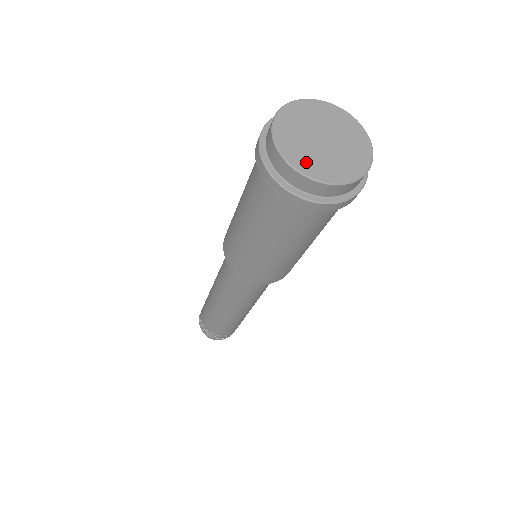
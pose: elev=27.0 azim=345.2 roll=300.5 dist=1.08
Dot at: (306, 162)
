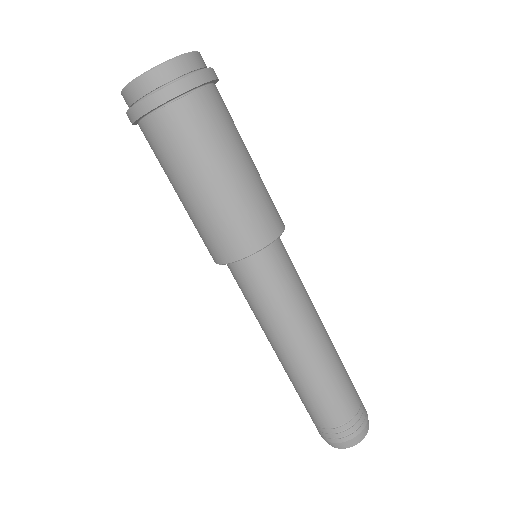
Dot at: occluded
